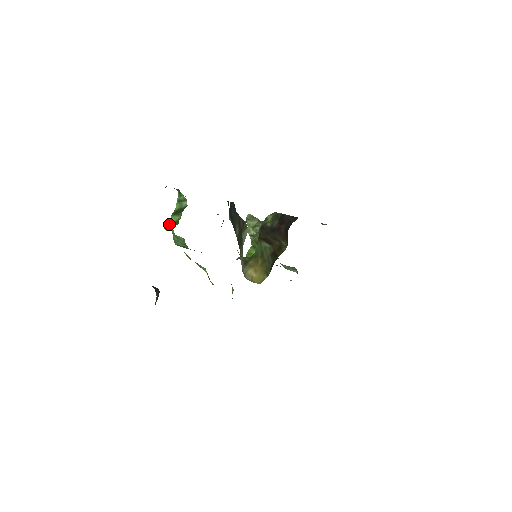
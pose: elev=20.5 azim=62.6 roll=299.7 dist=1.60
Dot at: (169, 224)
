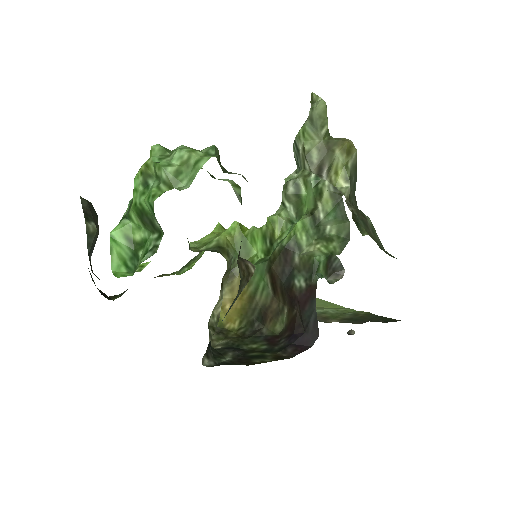
Dot at: (121, 240)
